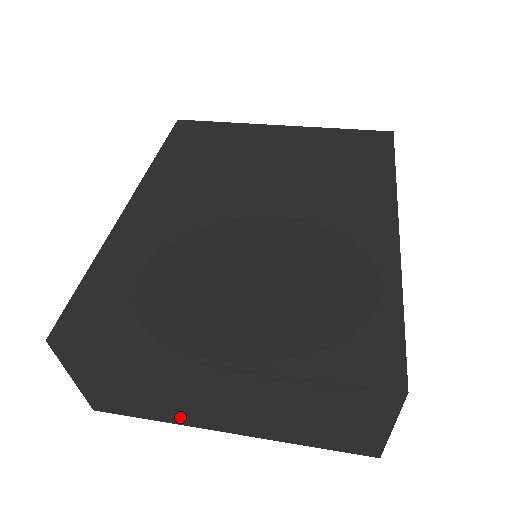
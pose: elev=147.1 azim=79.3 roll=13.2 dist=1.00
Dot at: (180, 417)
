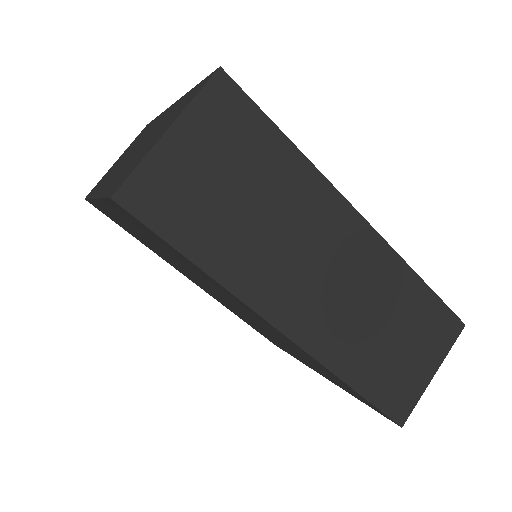
Dot at: occluded
